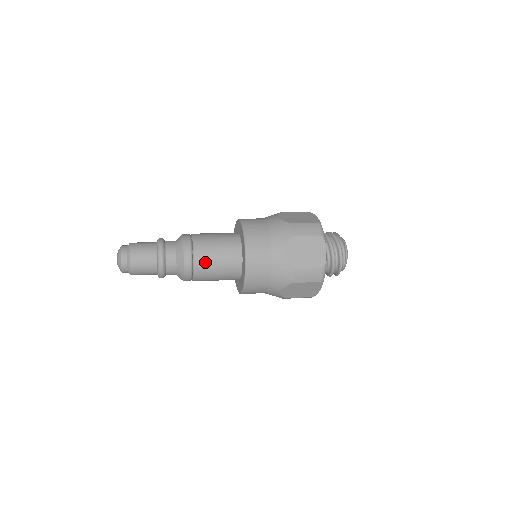
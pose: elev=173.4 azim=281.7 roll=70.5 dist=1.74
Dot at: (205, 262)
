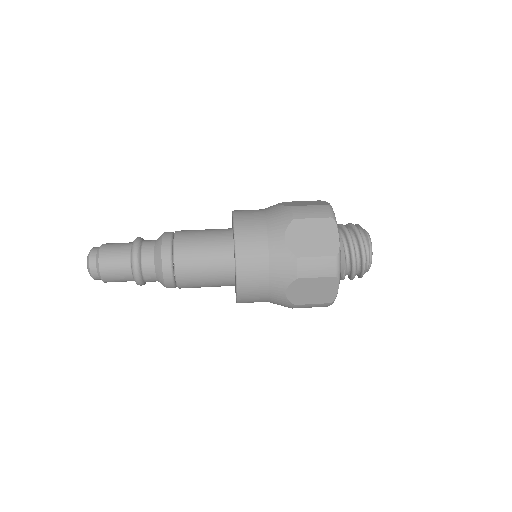
Dot at: (188, 258)
